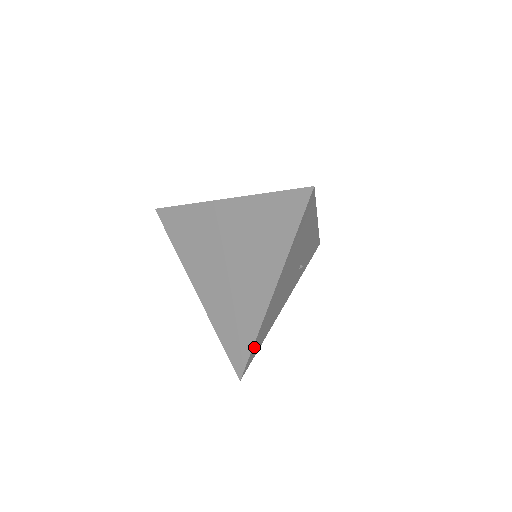
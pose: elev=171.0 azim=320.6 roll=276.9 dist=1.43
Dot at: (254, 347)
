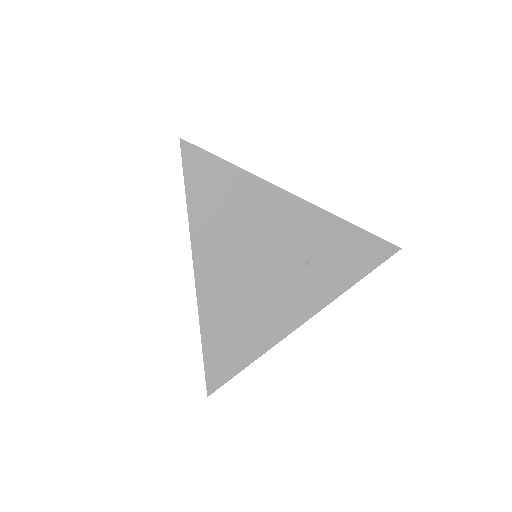
Dot at: (212, 352)
